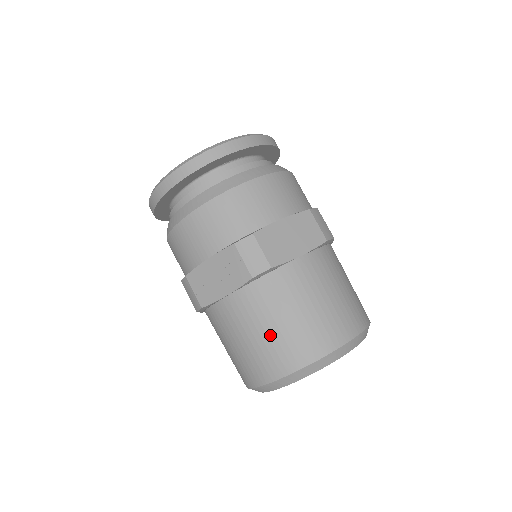
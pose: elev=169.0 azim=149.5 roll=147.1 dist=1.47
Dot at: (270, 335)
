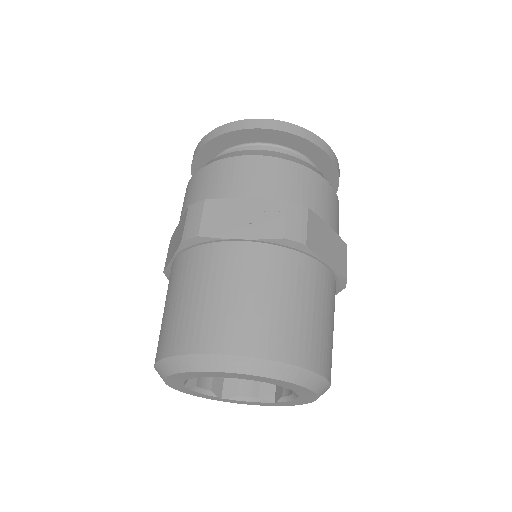
Dot at: (258, 304)
